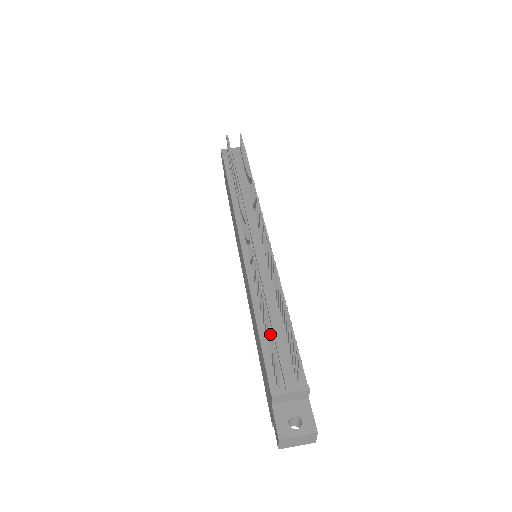
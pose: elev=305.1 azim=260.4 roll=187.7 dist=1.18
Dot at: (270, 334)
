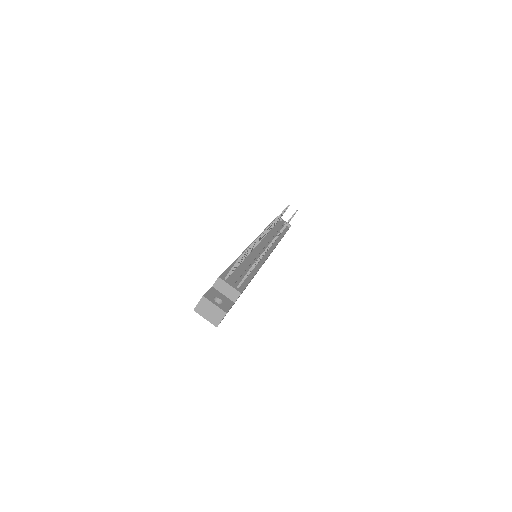
Dot at: (244, 255)
